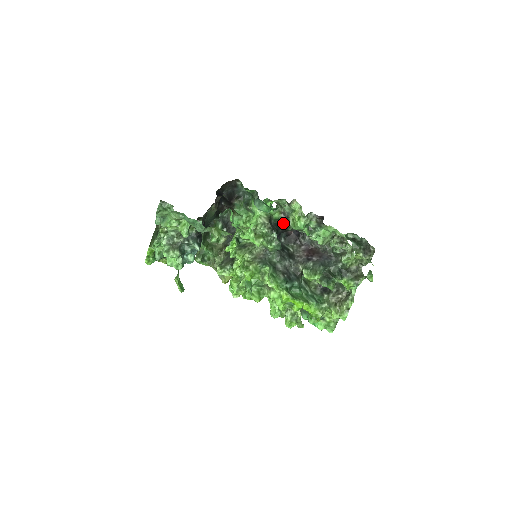
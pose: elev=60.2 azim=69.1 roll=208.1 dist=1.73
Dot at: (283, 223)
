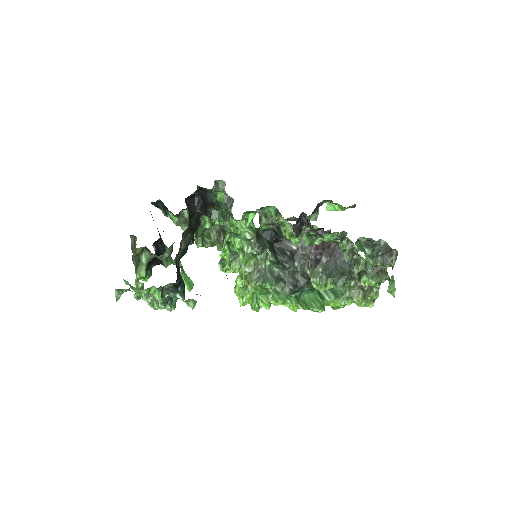
Dot at: (275, 232)
